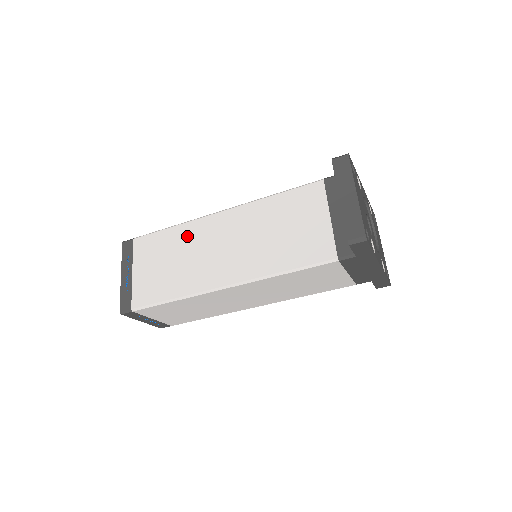
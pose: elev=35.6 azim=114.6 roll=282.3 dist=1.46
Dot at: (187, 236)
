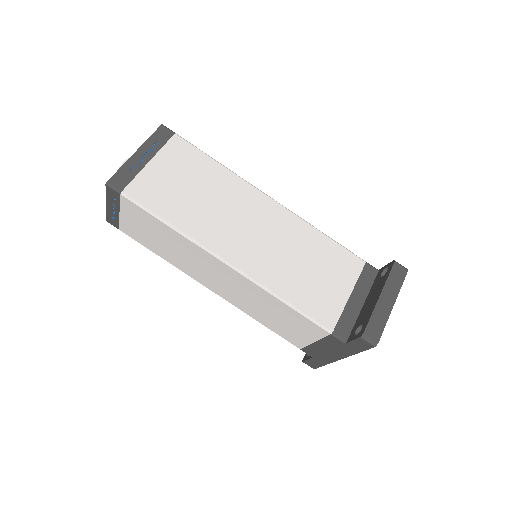
Dot at: (227, 186)
